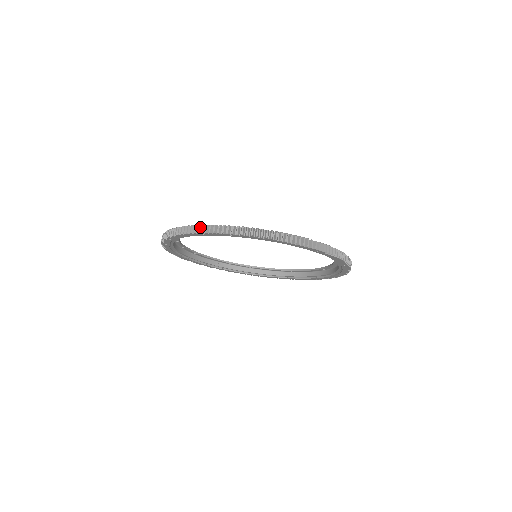
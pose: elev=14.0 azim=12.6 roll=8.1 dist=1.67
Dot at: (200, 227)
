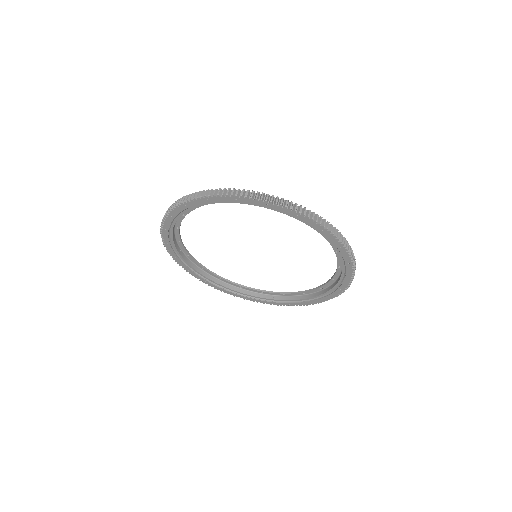
Dot at: occluded
